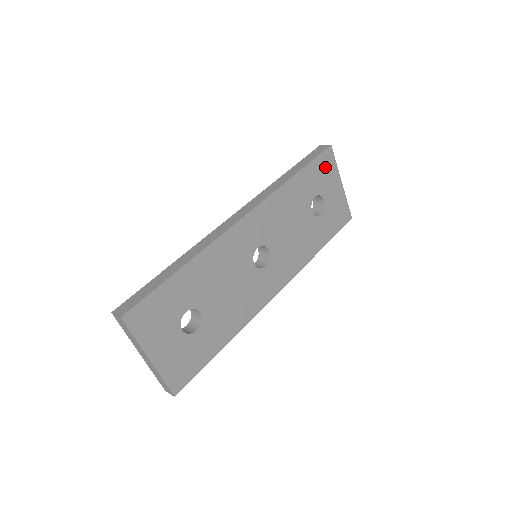
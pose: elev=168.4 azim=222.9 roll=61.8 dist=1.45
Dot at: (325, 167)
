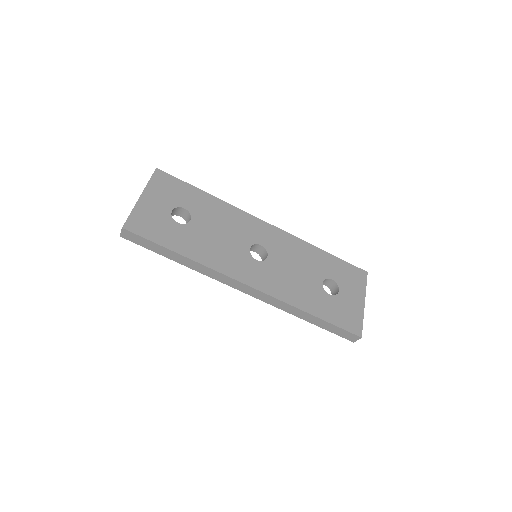
Dot at: (354, 276)
